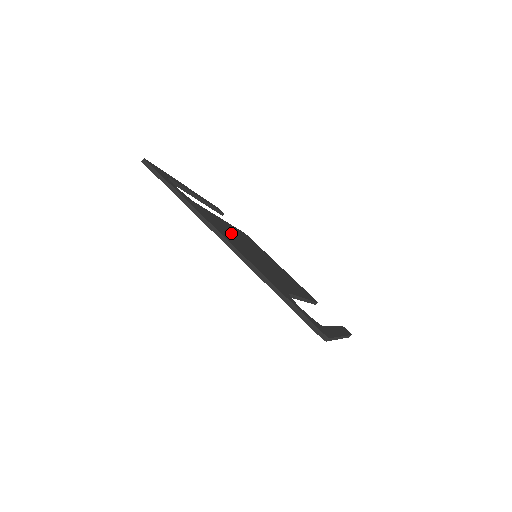
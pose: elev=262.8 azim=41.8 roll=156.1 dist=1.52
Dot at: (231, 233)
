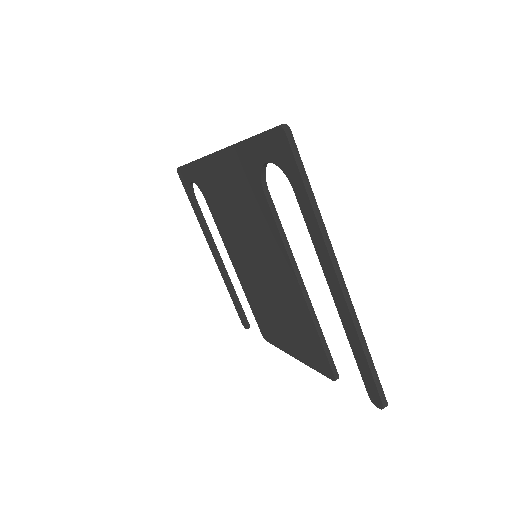
Dot at: occluded
